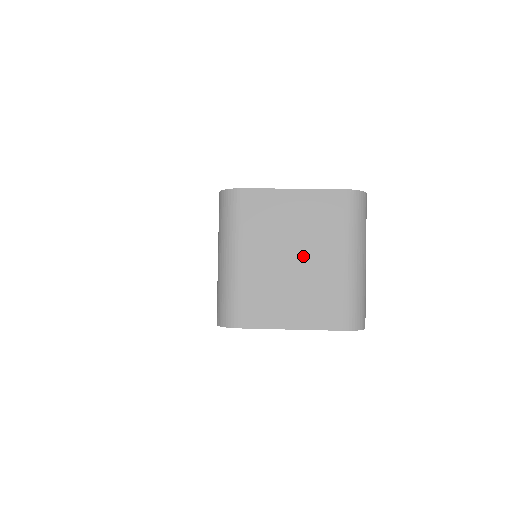
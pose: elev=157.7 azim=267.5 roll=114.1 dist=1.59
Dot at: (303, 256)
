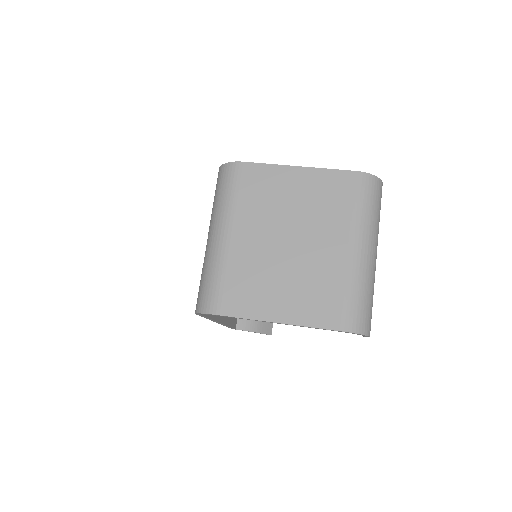
Dot at: (301, 240)
